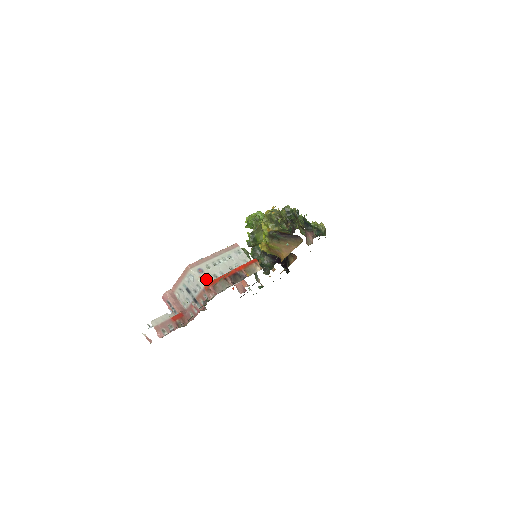
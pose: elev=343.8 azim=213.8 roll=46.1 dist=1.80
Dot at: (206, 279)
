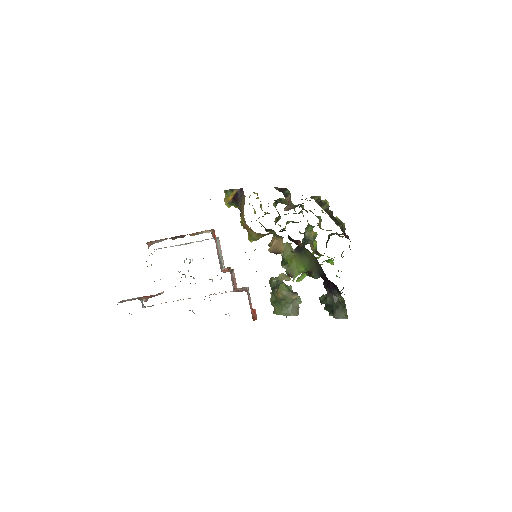
Dot at: (159, 248)
